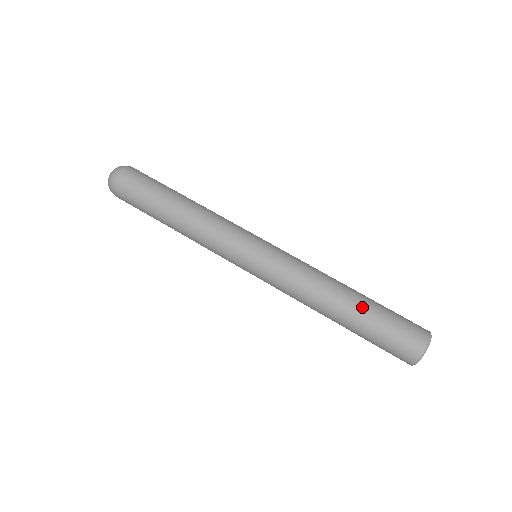
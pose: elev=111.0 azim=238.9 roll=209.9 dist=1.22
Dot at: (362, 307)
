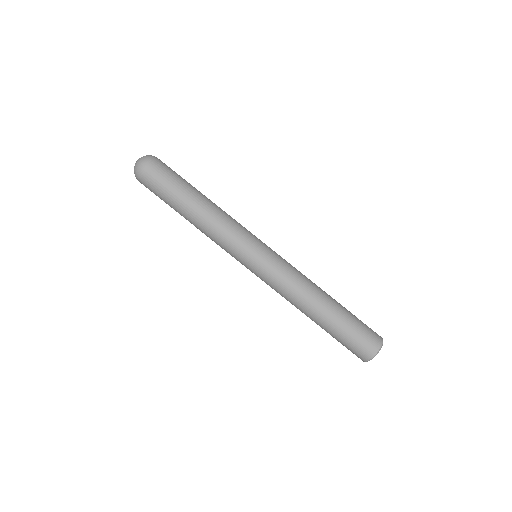
Dot at: (337, 312)
